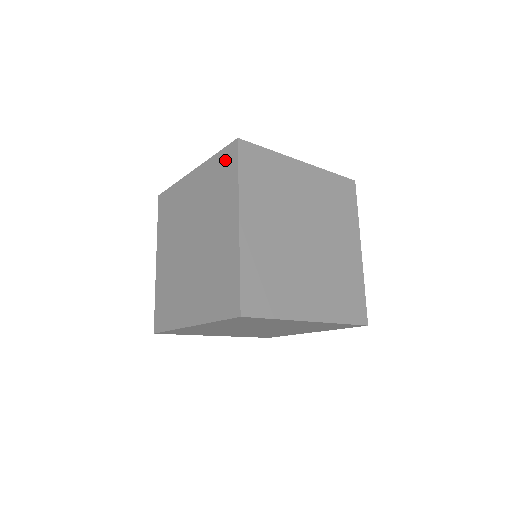
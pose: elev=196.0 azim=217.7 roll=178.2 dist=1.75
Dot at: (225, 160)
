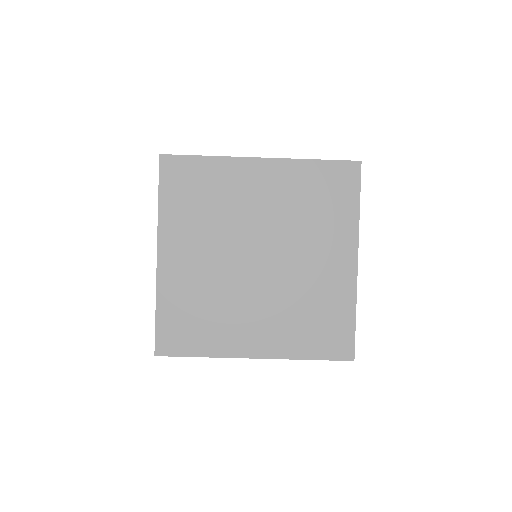
Dot at: (336, 177)
